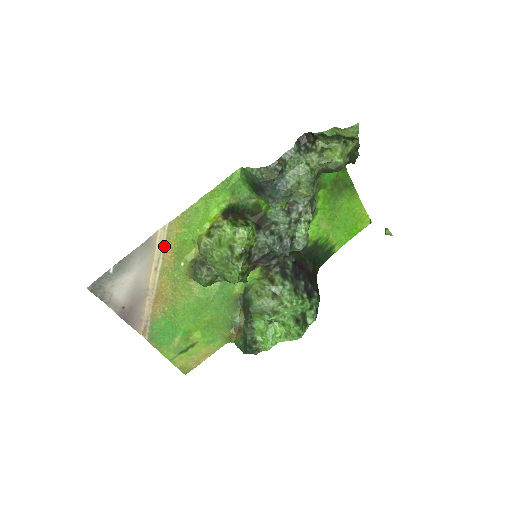
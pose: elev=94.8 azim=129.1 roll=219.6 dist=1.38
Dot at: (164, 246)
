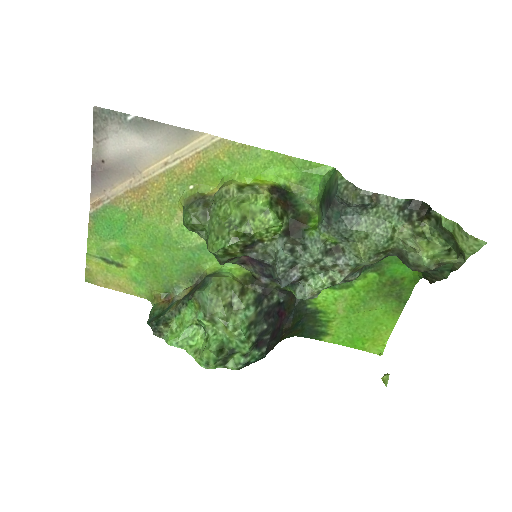
Dot at: (195, 153)
